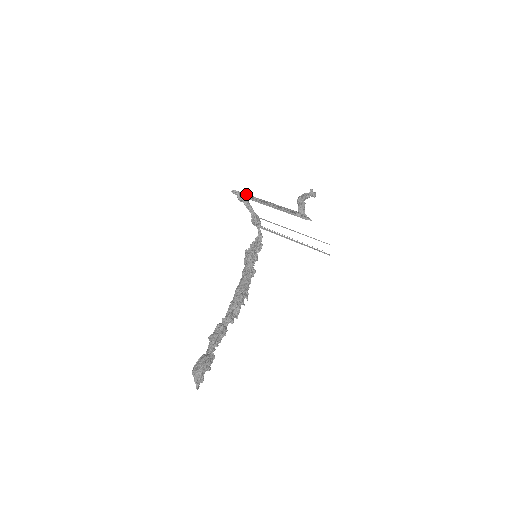
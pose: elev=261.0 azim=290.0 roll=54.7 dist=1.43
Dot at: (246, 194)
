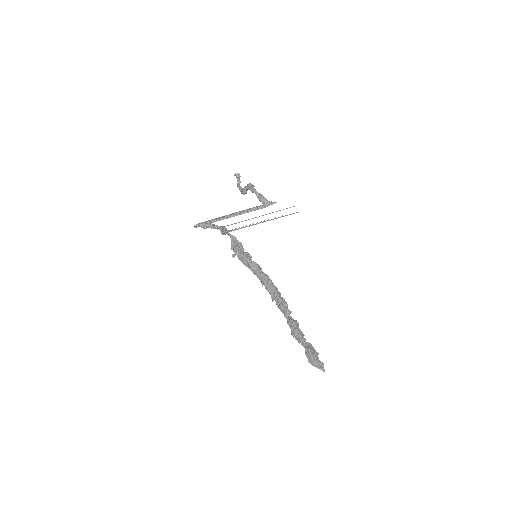
Dot at: occluded
